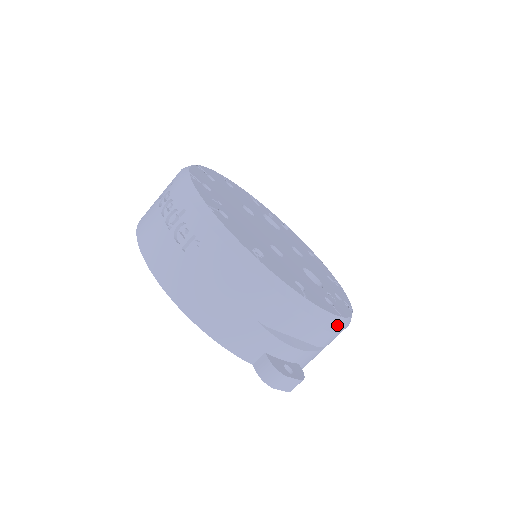
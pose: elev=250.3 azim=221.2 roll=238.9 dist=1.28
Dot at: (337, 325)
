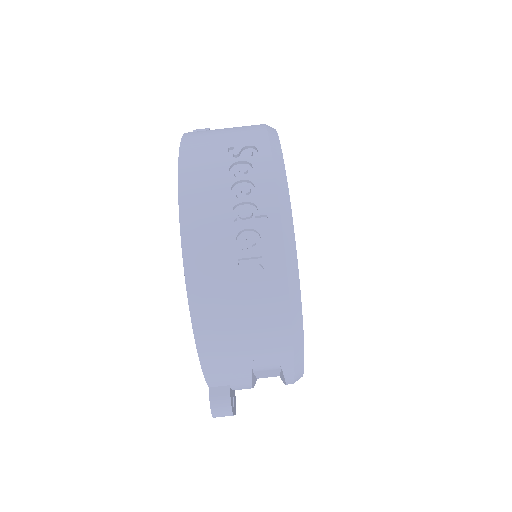
Dot at: occluded
